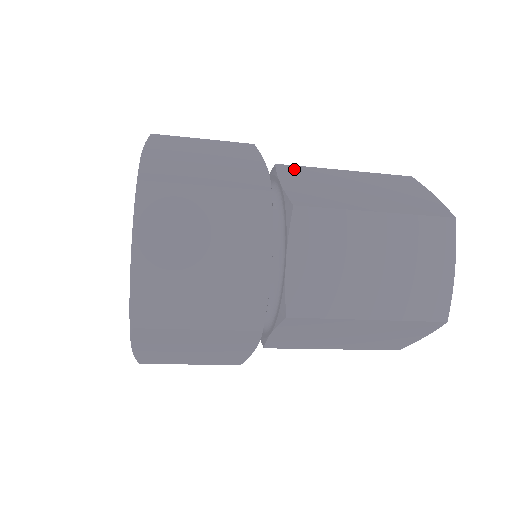
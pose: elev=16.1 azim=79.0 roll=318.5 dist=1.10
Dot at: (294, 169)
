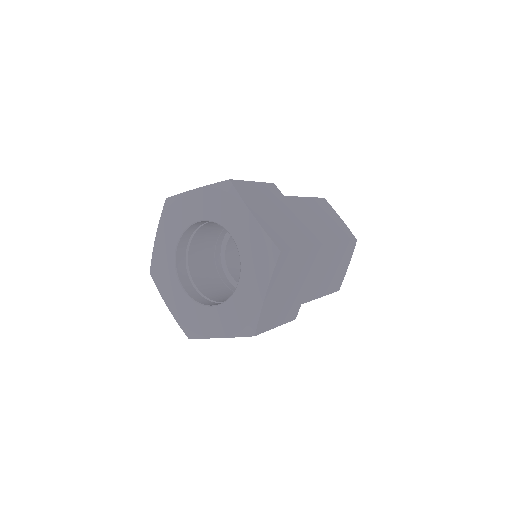
Dot at: occluded
